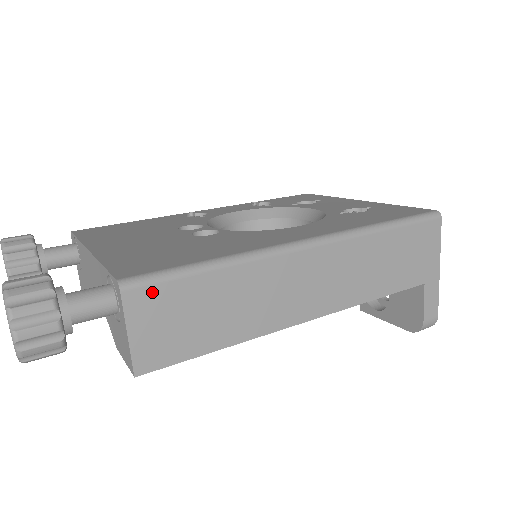
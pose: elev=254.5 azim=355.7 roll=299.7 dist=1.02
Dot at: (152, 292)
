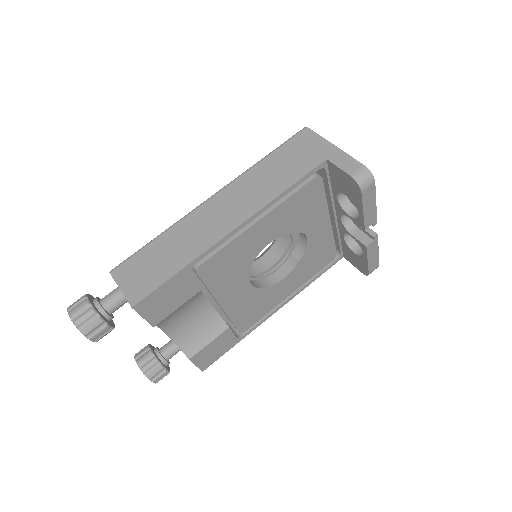
Dot at: (126, 265)
